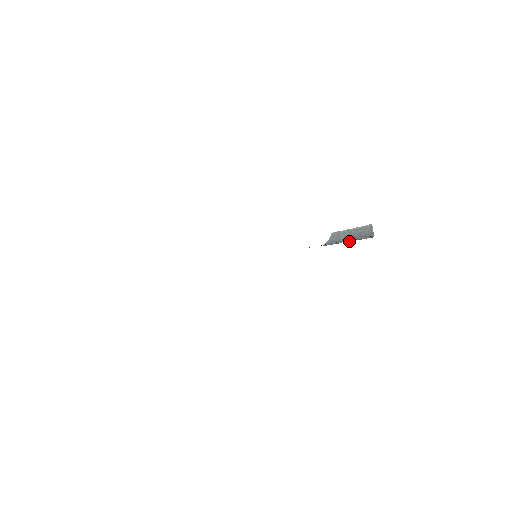
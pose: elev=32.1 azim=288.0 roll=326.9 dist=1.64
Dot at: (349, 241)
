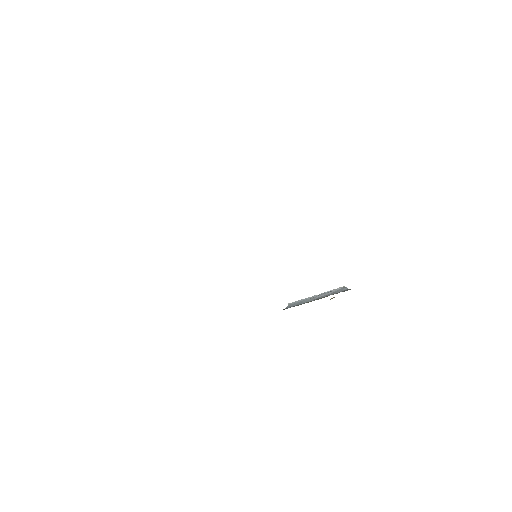
Dot at: (321, 298)
